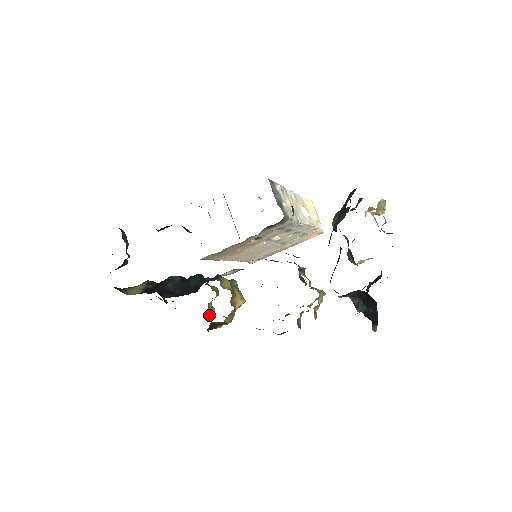
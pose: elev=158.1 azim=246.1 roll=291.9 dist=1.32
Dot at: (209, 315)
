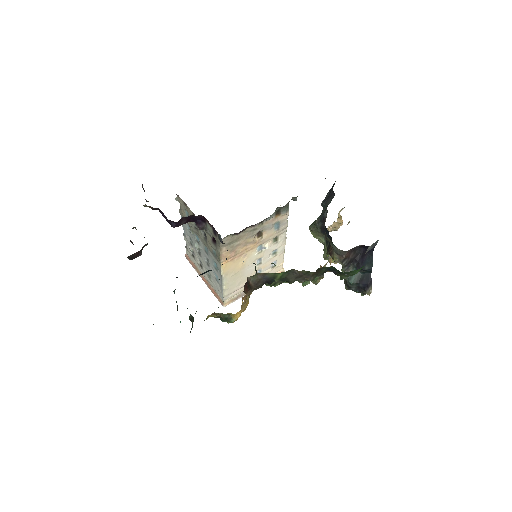
Dot at: occluded
